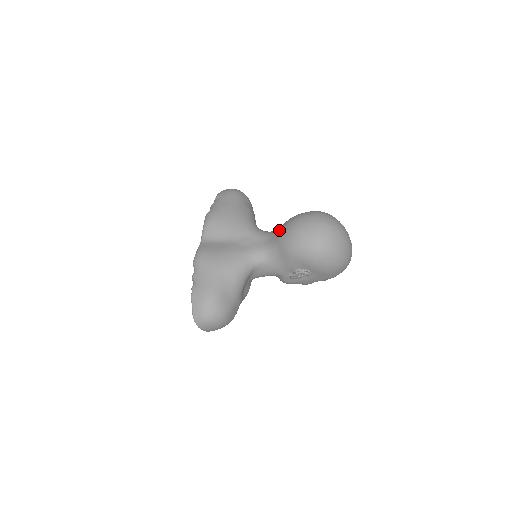
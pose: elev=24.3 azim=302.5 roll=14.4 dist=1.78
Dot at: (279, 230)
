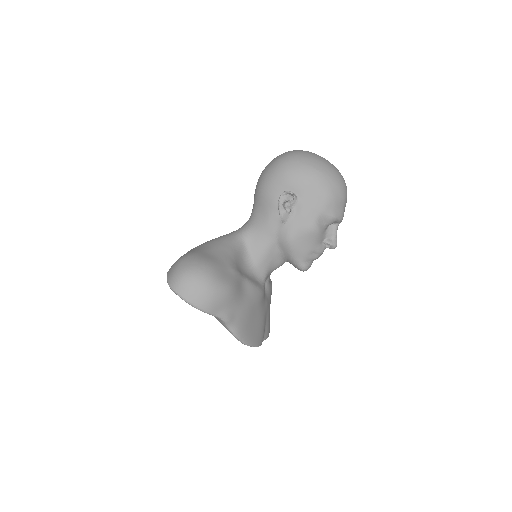
Dot at: occluded
